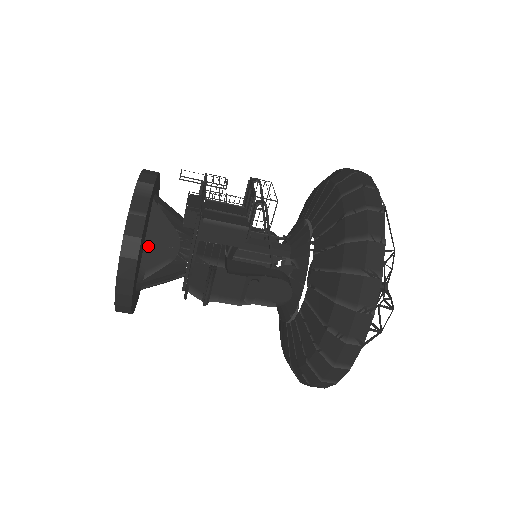
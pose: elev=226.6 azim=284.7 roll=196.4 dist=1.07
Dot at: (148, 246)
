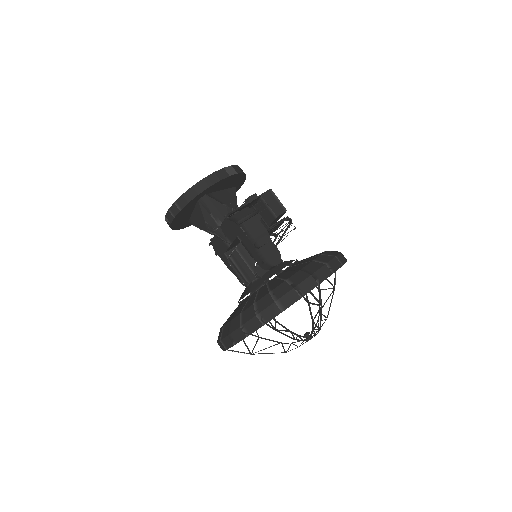
Dot at: (221, 193)
